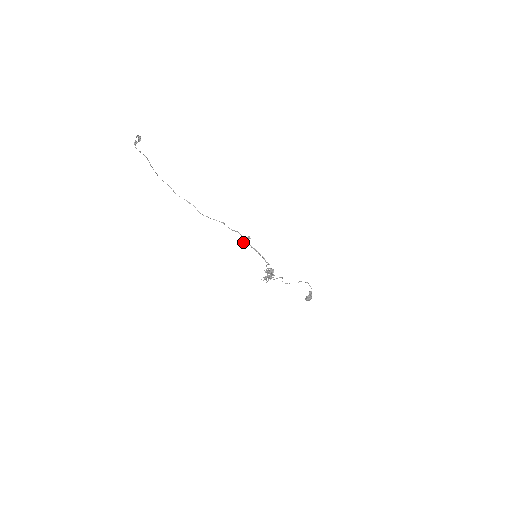
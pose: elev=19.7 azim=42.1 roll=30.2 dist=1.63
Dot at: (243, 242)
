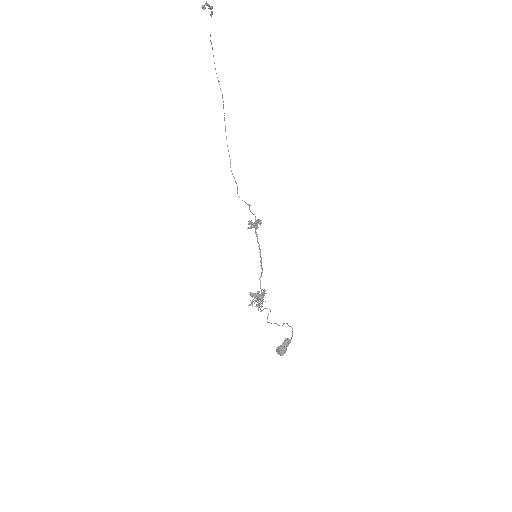
Dot at: (251, 222)
